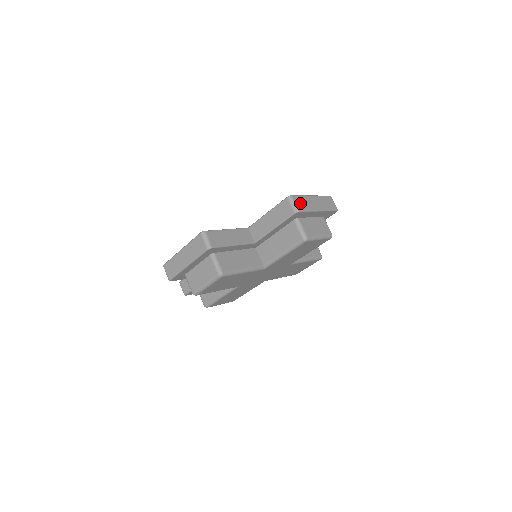
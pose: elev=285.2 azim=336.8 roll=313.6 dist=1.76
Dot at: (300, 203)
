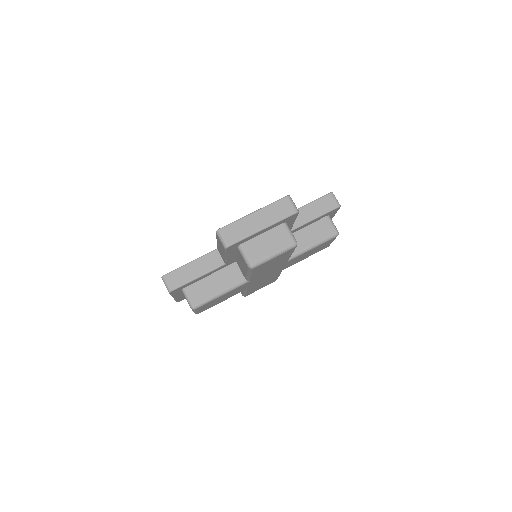
Dot at: occluded
